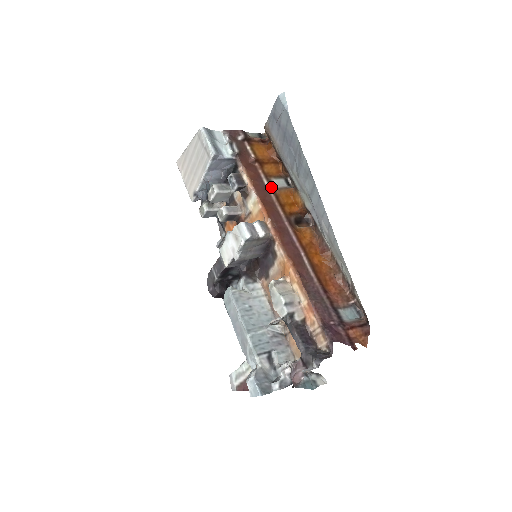
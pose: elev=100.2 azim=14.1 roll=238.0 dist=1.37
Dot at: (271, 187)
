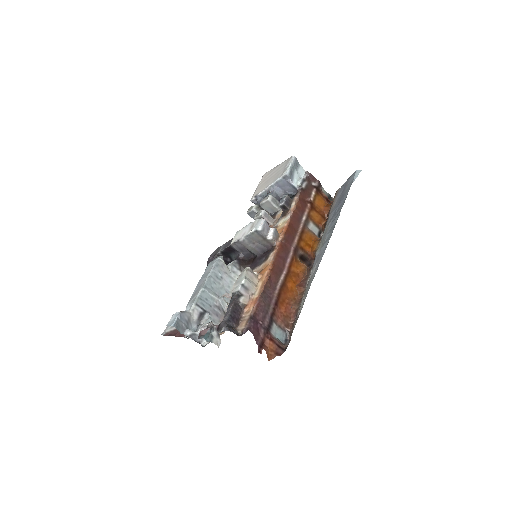
Dot at: (305, 223)
